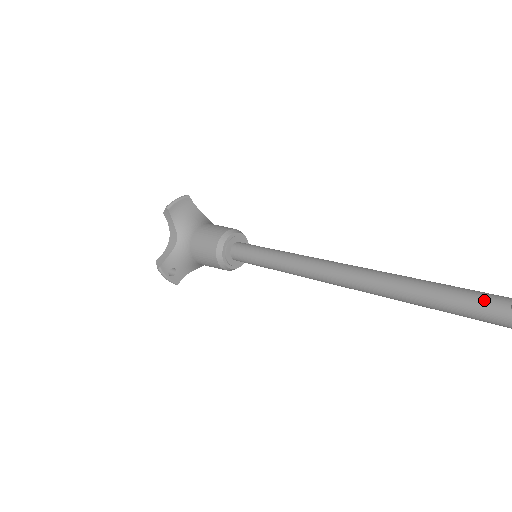
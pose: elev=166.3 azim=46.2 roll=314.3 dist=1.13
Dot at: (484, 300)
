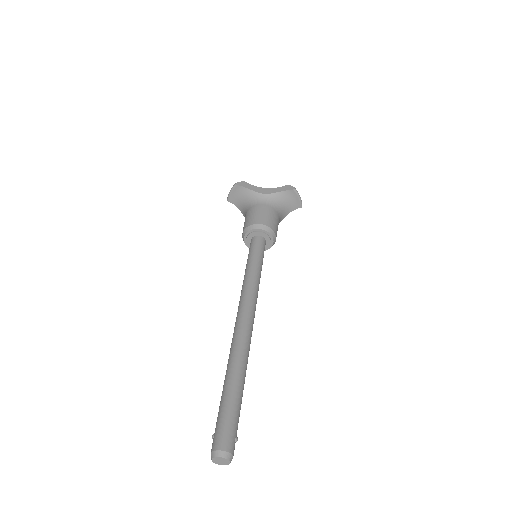
Dot at: occluded
